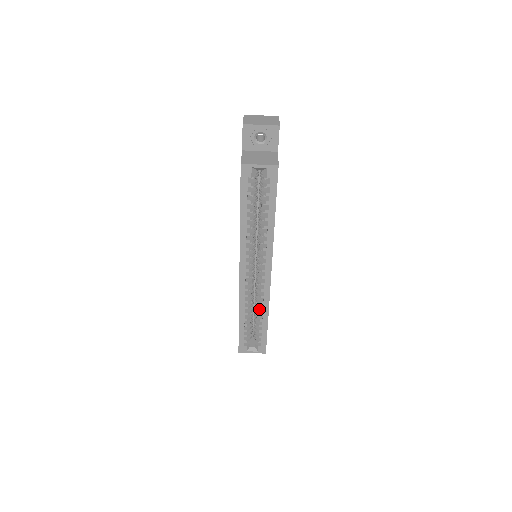
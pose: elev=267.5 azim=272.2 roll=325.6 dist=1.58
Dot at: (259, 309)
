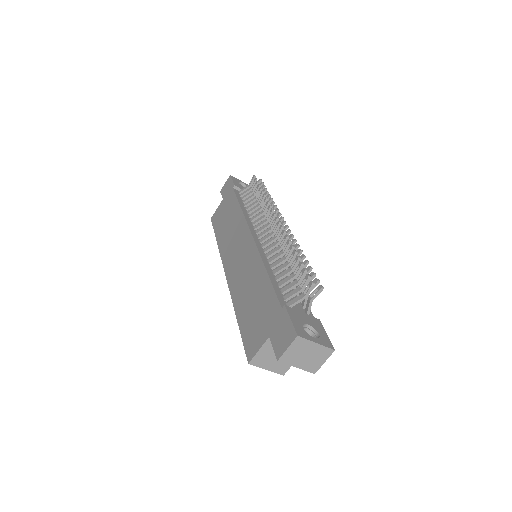
Dot at: occluded
